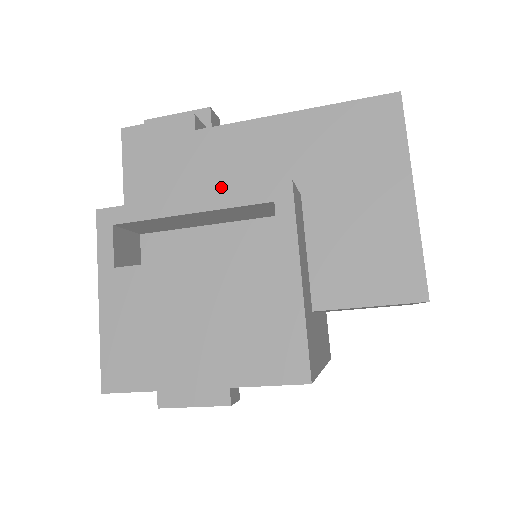
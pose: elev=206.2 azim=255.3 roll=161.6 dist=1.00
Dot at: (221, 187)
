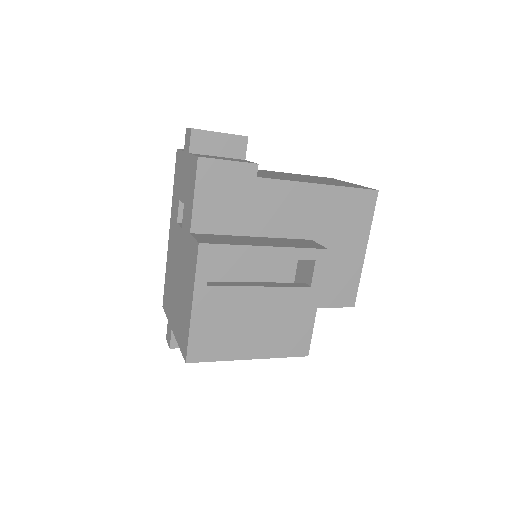
Dot at: (266, 224)
